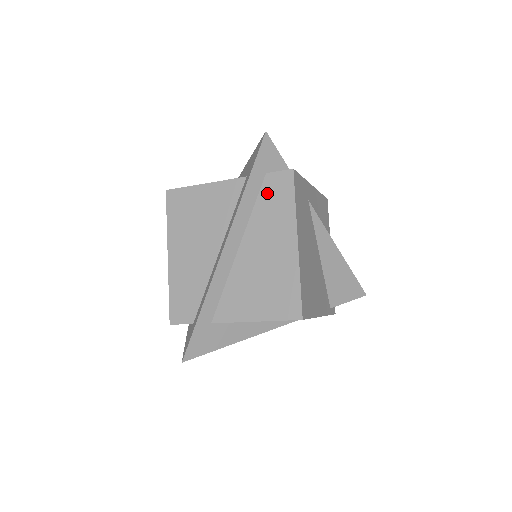
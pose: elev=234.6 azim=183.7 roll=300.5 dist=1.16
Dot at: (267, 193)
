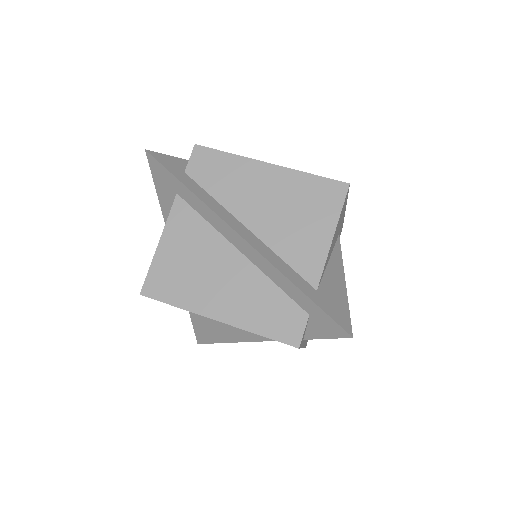
Dot at: (205, 178)
